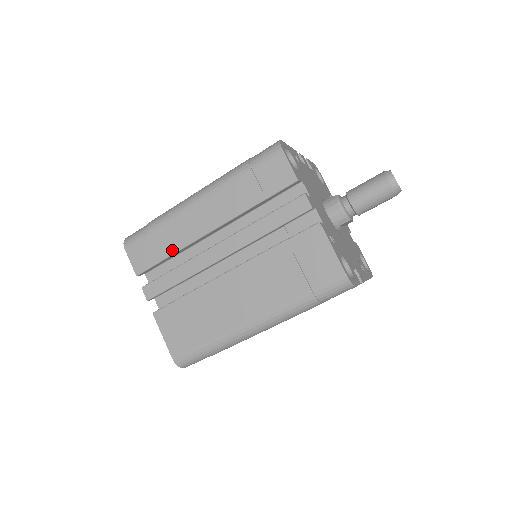
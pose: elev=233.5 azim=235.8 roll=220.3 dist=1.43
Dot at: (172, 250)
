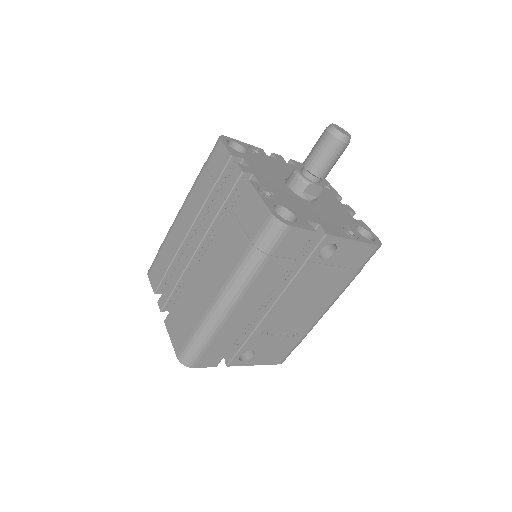
Dot at: (170, 260)
